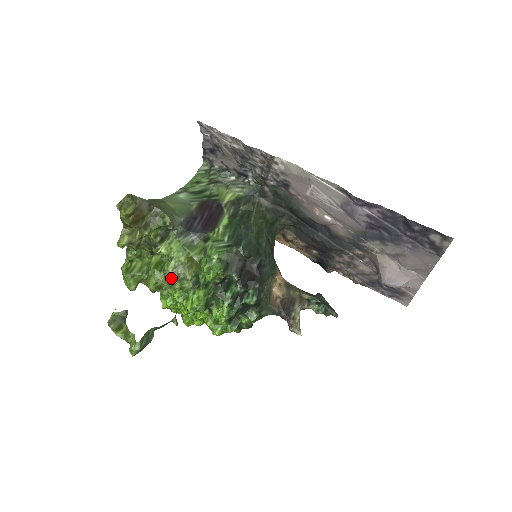
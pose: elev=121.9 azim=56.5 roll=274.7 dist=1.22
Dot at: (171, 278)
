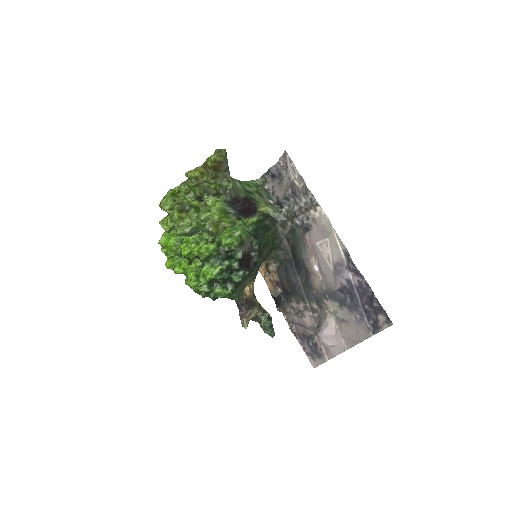
Dot at: (200, 222)
